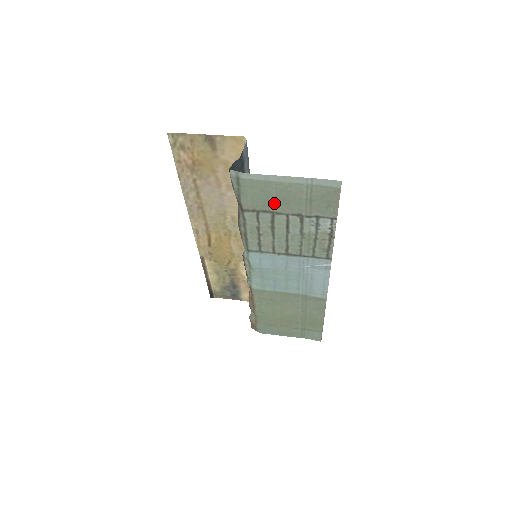
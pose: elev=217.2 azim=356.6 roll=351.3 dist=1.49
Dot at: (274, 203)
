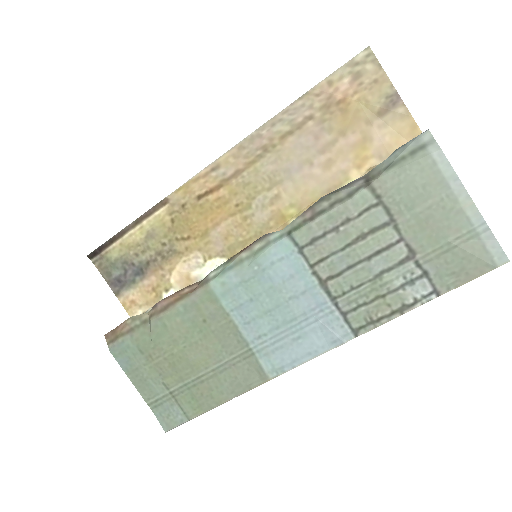
Dot at: (412, 212)
